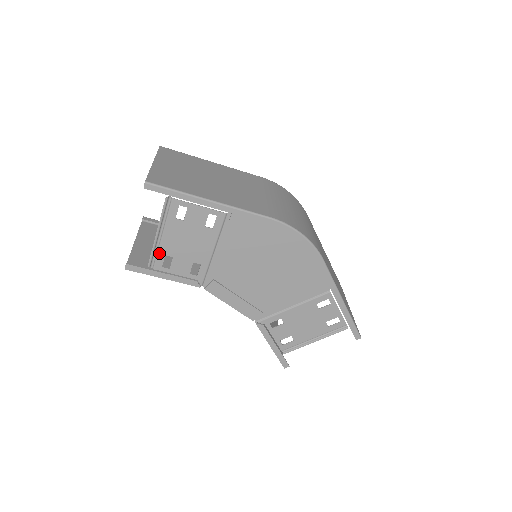
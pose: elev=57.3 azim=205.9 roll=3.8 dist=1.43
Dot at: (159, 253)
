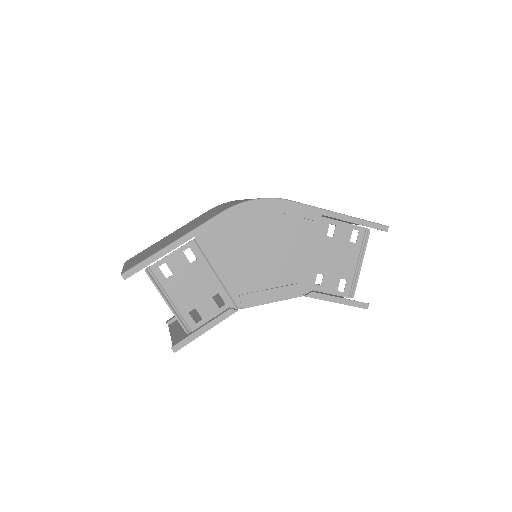
Dot at: (183, 315)
